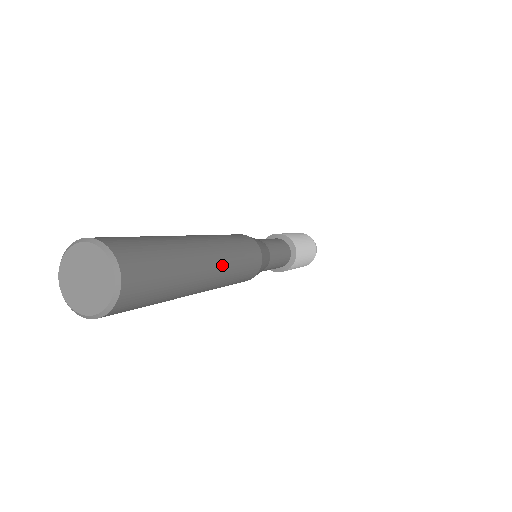
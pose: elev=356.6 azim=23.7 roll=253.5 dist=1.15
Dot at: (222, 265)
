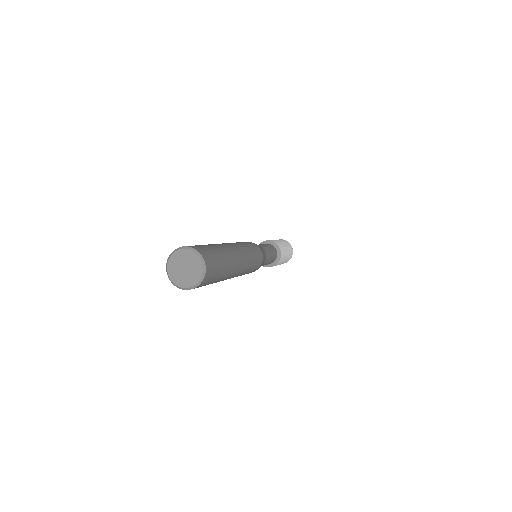
Dot at: (239, 249)
